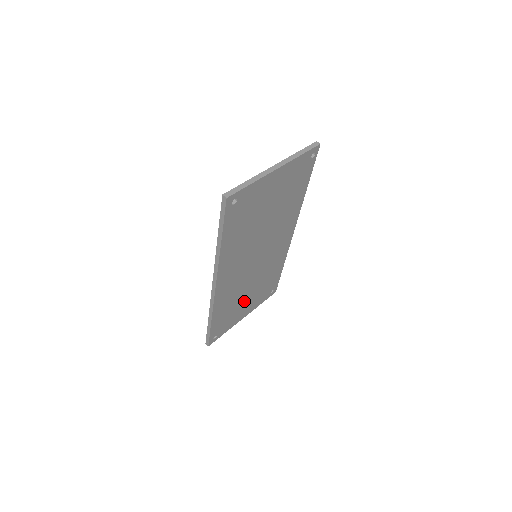
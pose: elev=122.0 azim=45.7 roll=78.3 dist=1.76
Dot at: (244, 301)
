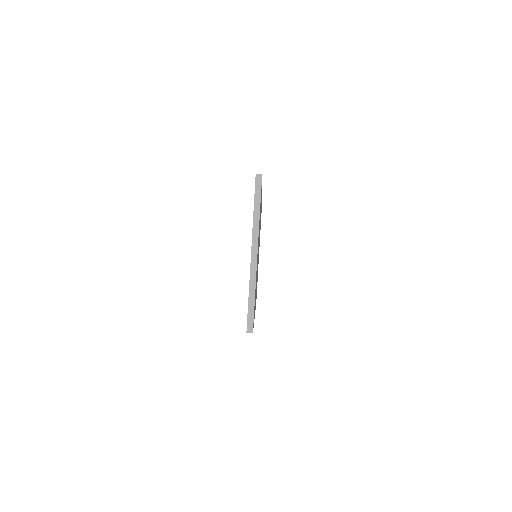
Dot at: occluded
